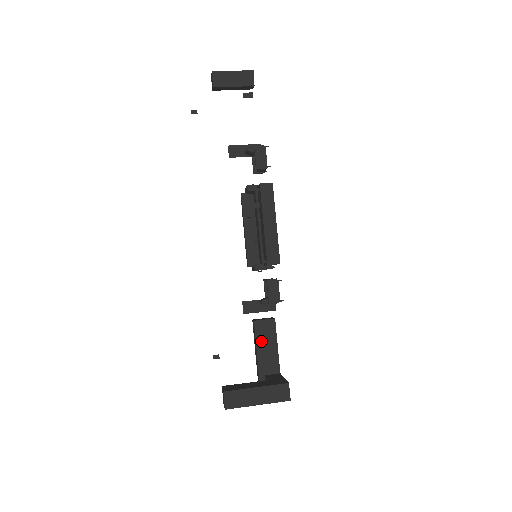
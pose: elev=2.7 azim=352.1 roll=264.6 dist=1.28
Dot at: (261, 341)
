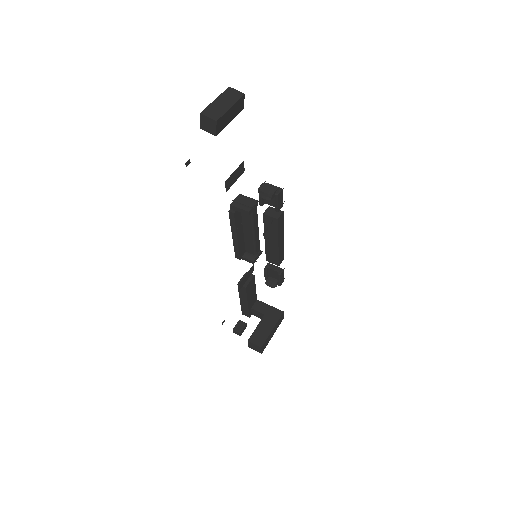
Dot at: (249, 294)
